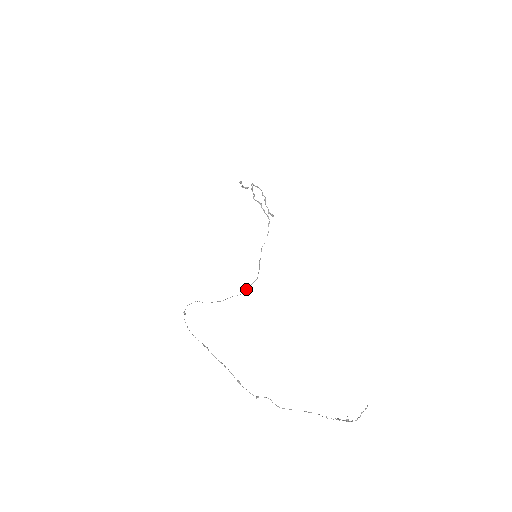
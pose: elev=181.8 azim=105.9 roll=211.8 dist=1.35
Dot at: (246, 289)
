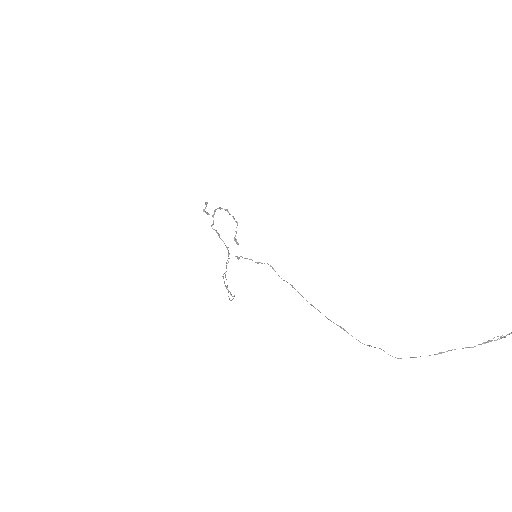
Dot at: occluded
